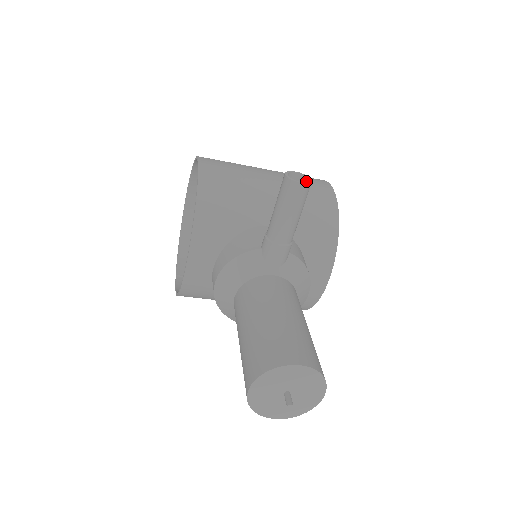
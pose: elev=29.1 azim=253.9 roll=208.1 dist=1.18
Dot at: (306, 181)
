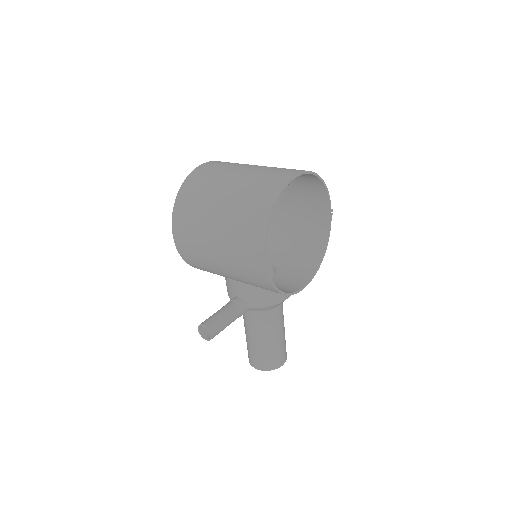
Dot at: (211, 331)
